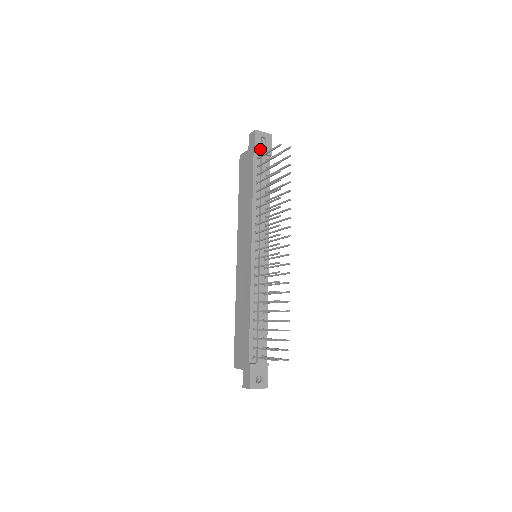
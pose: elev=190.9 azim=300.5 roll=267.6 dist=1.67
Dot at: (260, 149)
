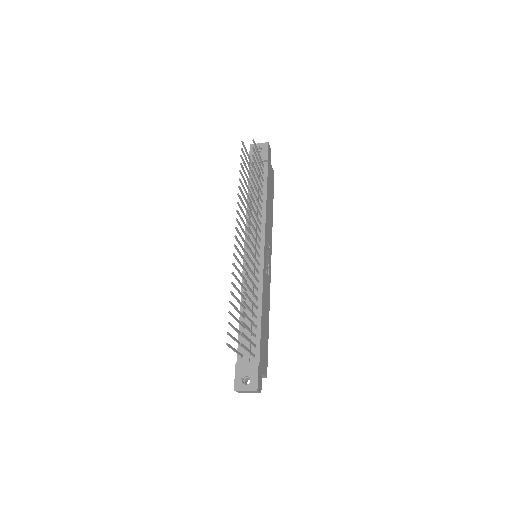
Dot at: occluded
